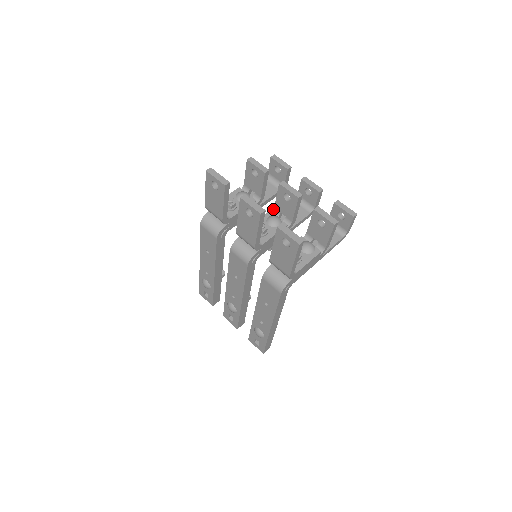
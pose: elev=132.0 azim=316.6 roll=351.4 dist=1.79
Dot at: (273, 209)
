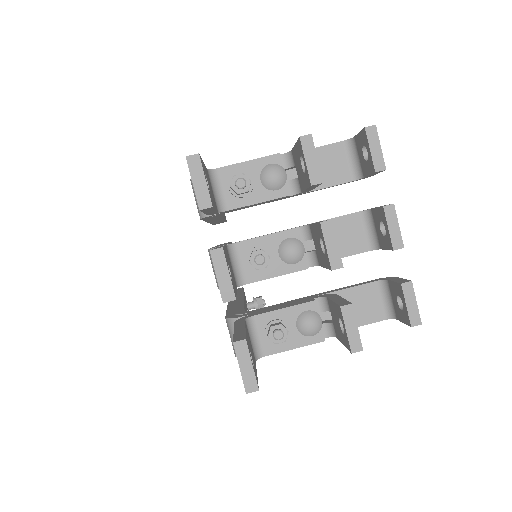
Dot at: (308, 224)
